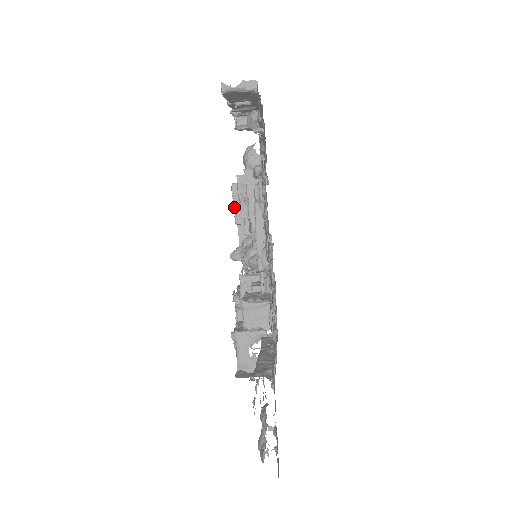
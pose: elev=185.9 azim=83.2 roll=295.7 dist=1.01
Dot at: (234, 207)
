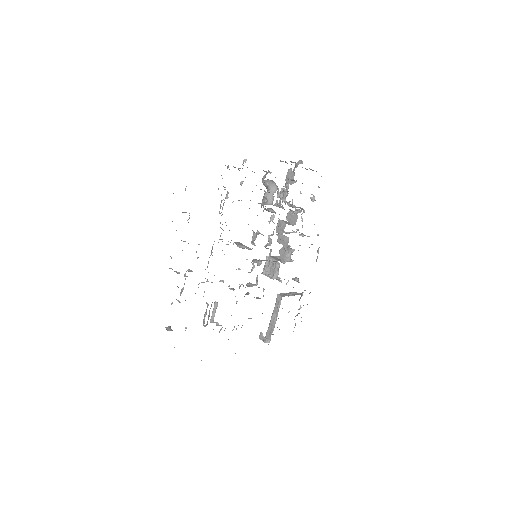
Dot at: occluded
